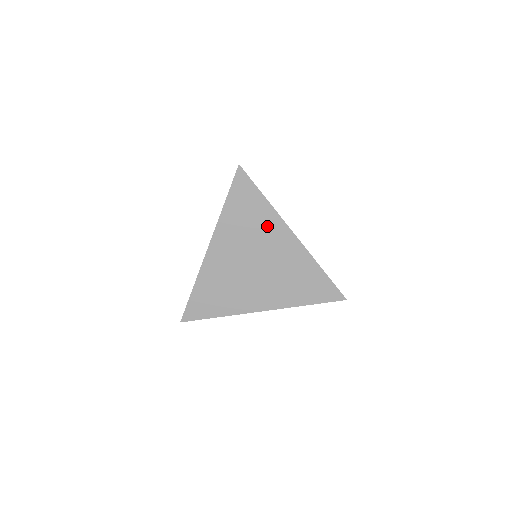
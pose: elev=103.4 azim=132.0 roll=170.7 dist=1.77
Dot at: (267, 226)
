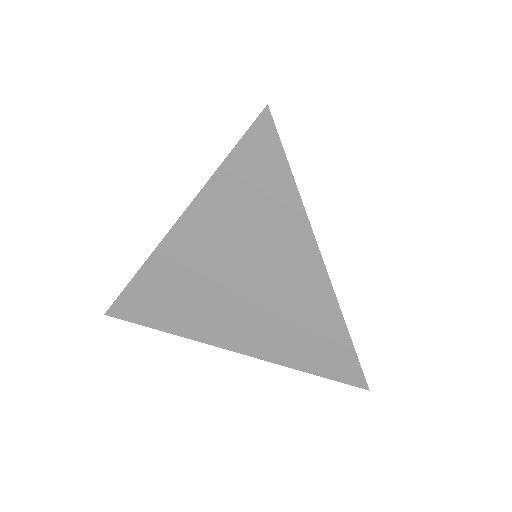
Dot at: (282, 235)
